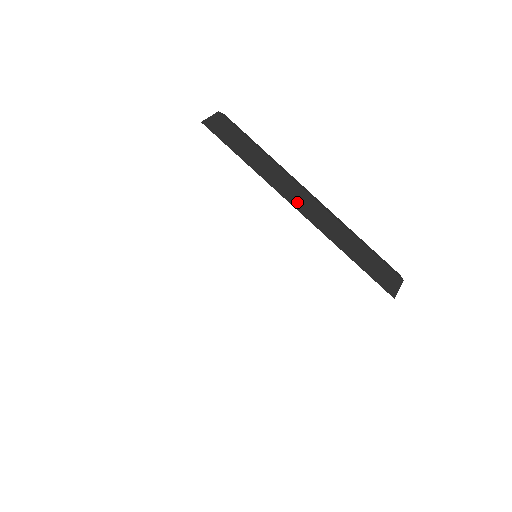
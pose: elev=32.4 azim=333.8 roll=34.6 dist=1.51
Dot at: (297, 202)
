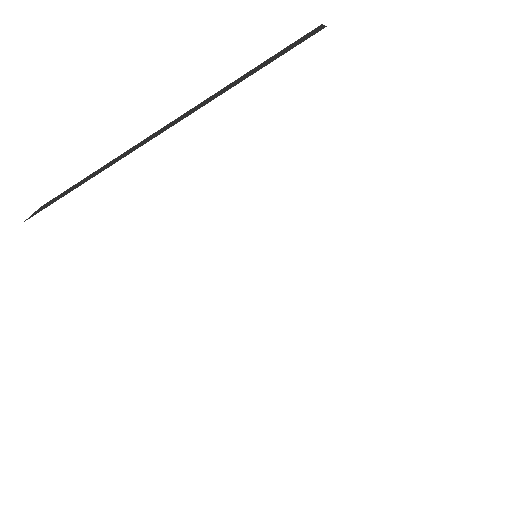
Dot at: (152, 138)
